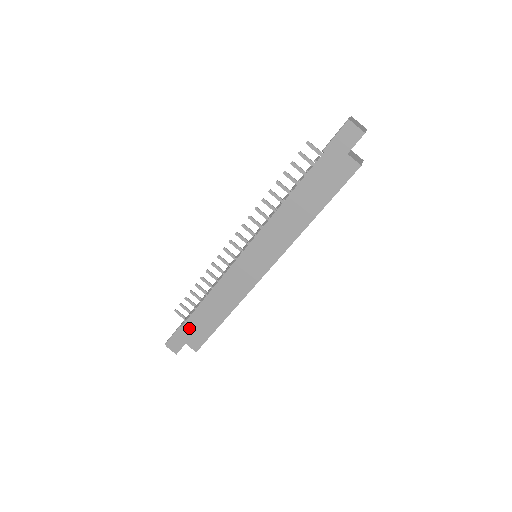
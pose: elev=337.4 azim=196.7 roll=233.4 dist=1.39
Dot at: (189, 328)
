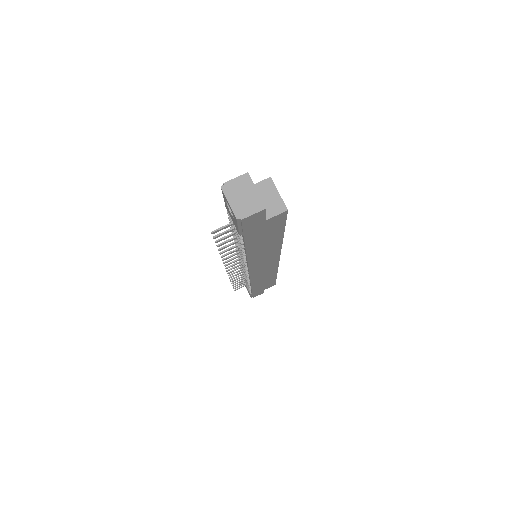
Dot at: (258, 290)
